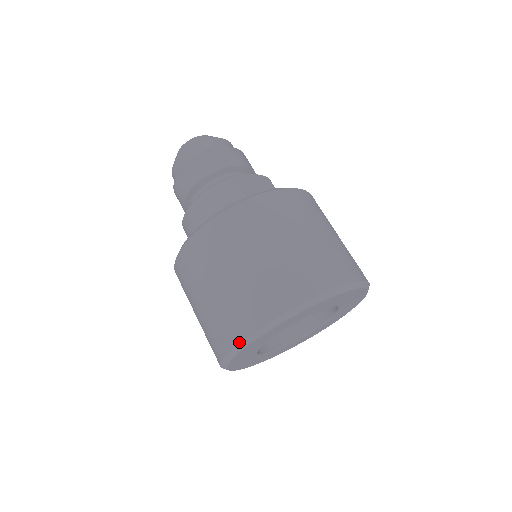
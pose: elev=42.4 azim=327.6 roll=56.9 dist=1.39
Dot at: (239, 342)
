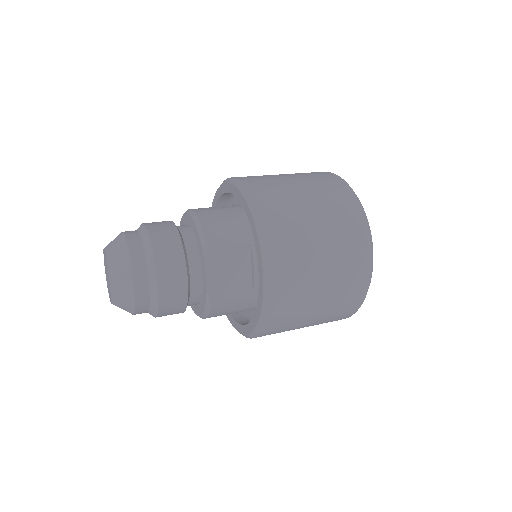
Dot at: occluded
